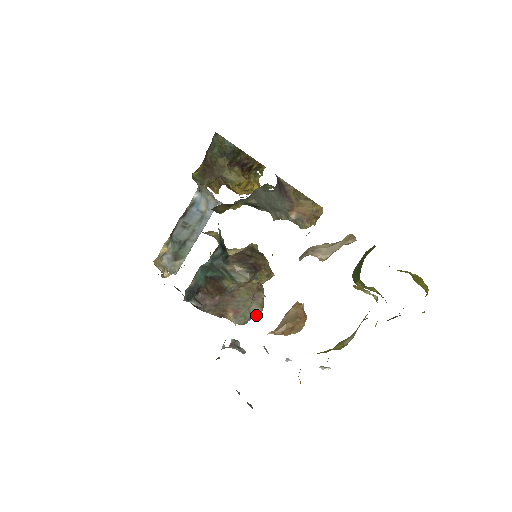
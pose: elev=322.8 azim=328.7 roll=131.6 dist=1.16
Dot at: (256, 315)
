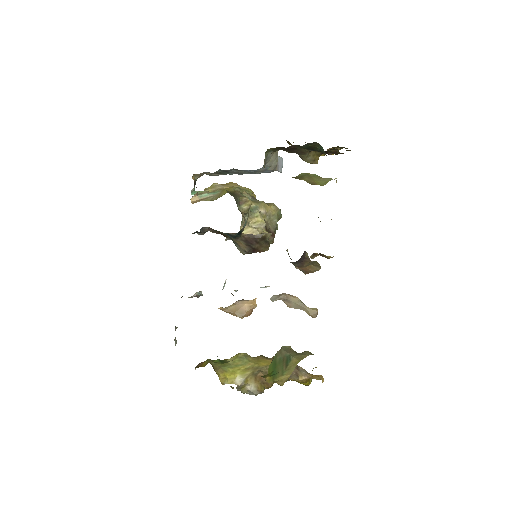
Dot at: occluded
